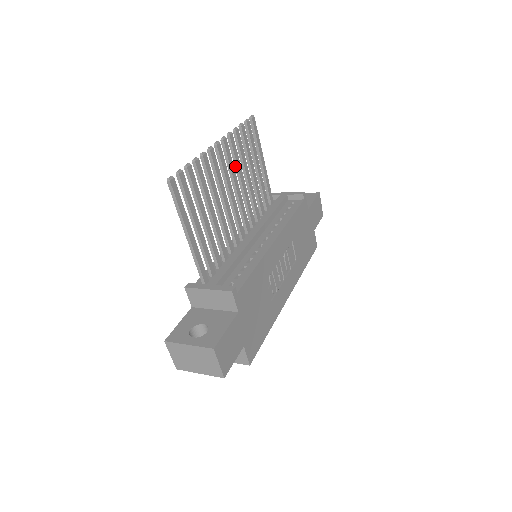
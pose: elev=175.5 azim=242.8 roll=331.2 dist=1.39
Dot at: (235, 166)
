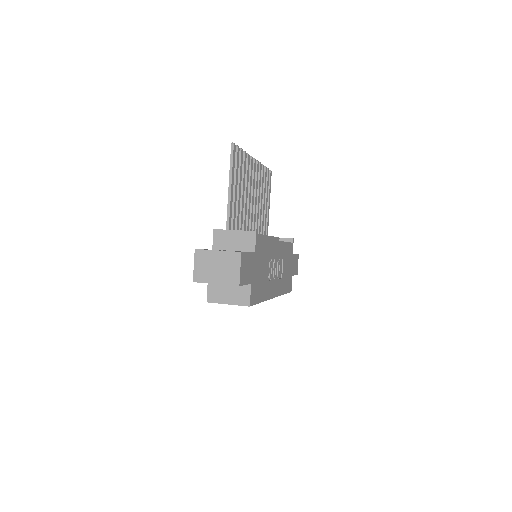
Dot at: occluded
